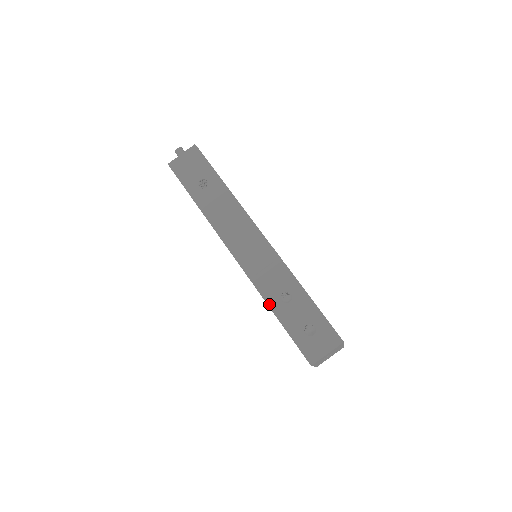
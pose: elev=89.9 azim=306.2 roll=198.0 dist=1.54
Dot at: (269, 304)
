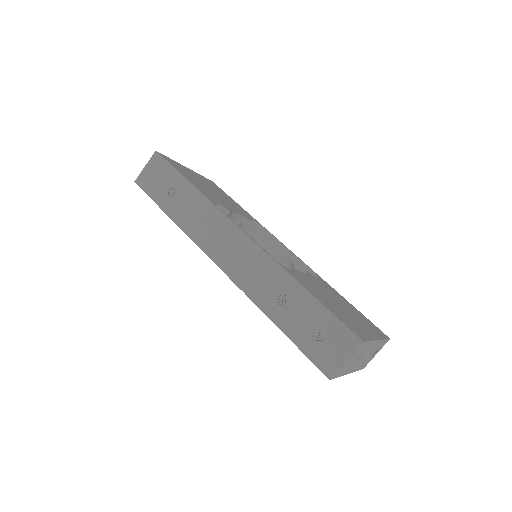
Dot at: (266, 313)
